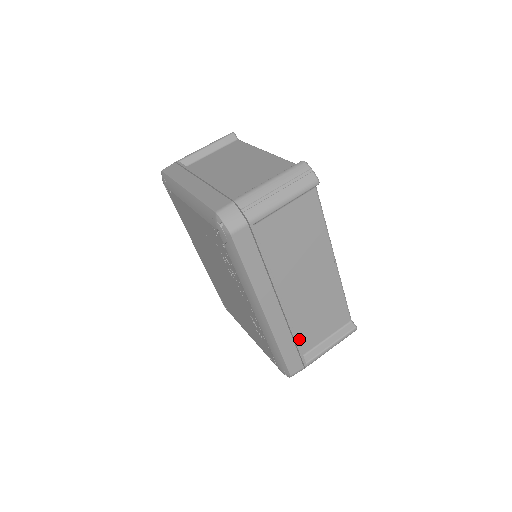
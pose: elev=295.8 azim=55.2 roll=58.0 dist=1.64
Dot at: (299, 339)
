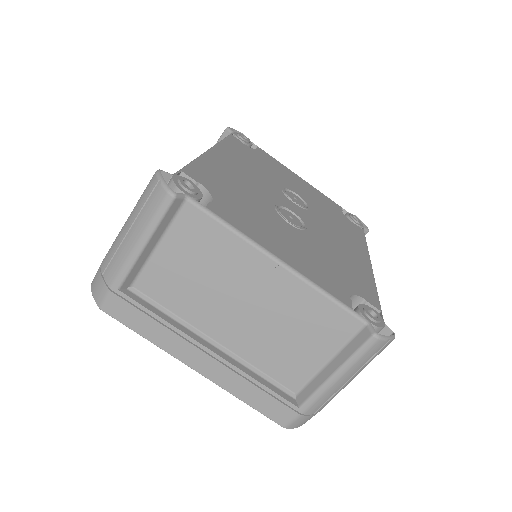
Dot at: occluded
